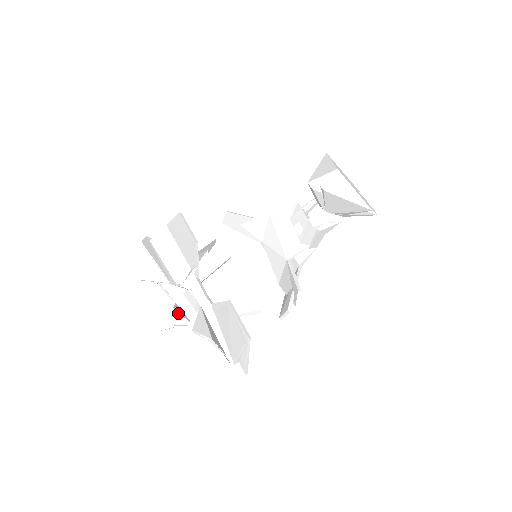
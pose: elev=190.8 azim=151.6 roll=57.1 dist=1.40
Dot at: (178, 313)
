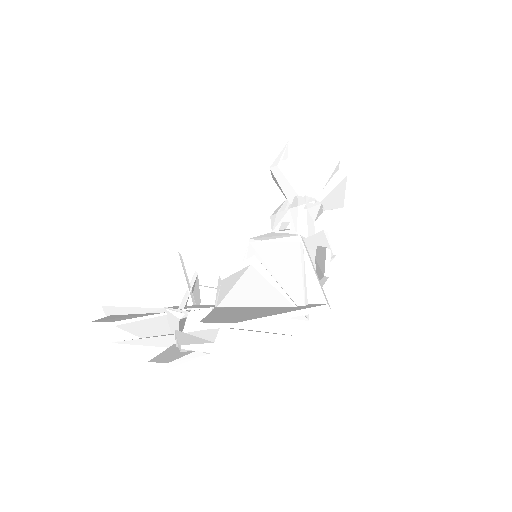
Dot at: (185, 334)
